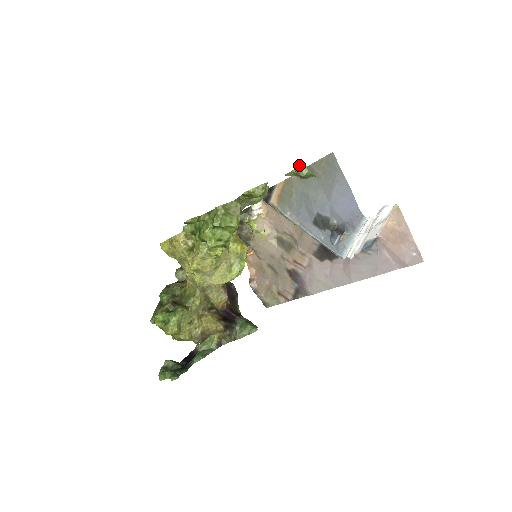
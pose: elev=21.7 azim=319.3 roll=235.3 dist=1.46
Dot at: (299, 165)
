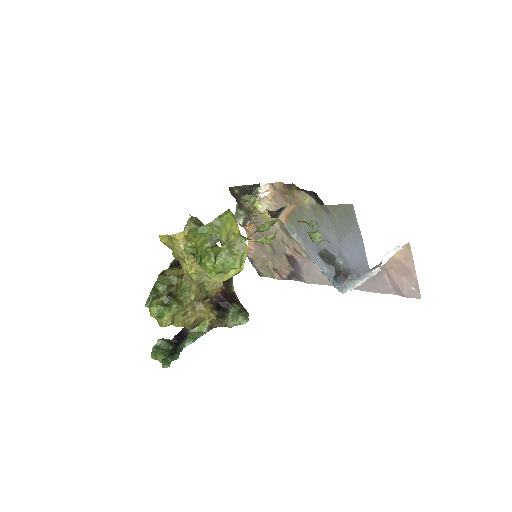
Dot at: (313, 232)
